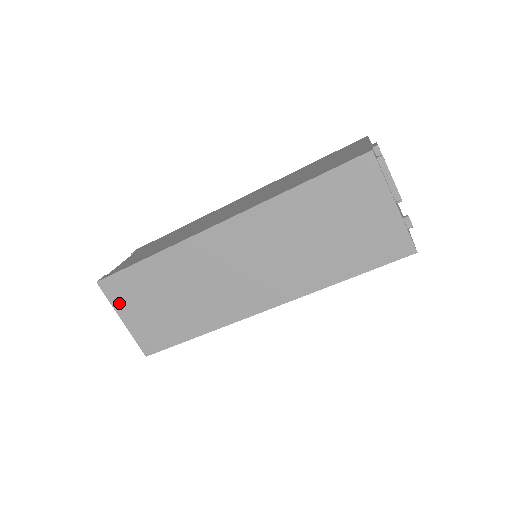
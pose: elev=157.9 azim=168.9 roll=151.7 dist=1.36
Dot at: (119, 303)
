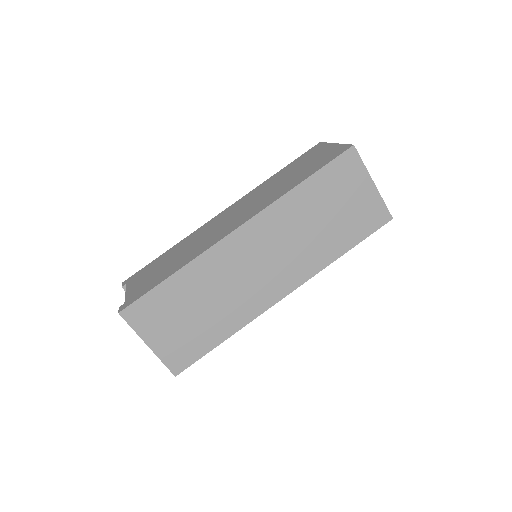
Dot at: (144, 329)
